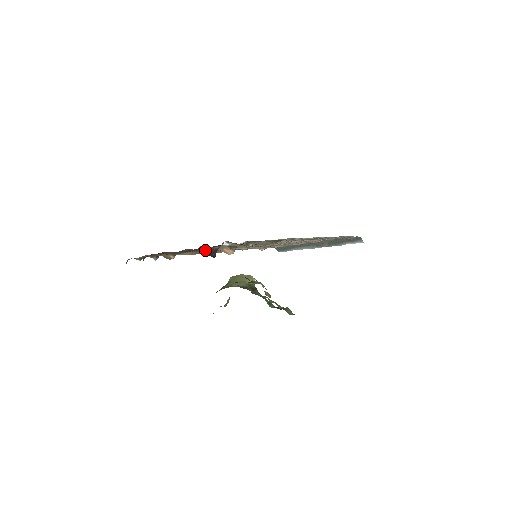
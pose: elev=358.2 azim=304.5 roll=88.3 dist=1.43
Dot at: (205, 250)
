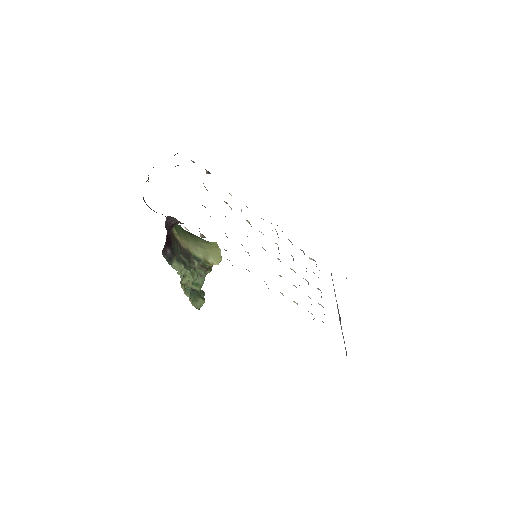
Dot at: occluded
